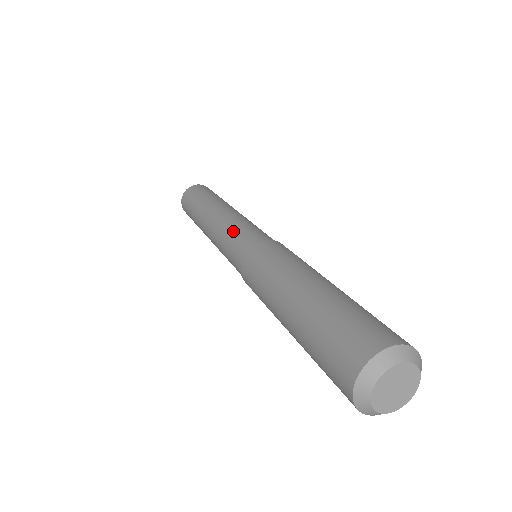
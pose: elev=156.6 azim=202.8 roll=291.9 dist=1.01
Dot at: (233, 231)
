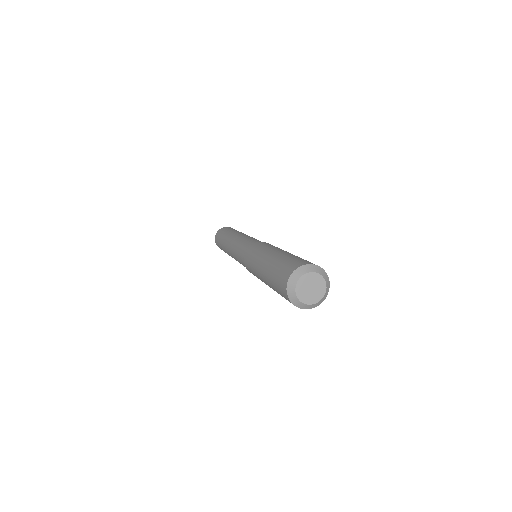
Dot at: (252, 238)
